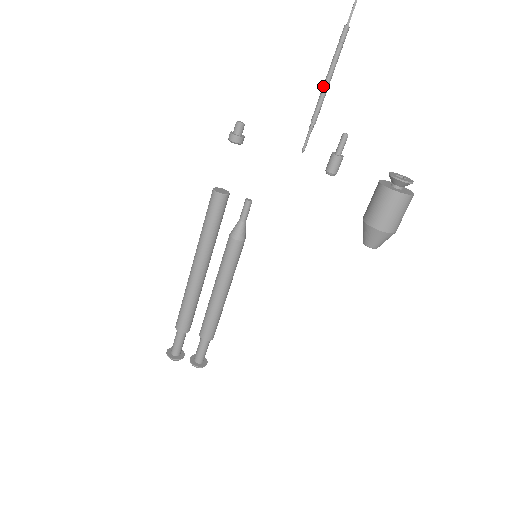
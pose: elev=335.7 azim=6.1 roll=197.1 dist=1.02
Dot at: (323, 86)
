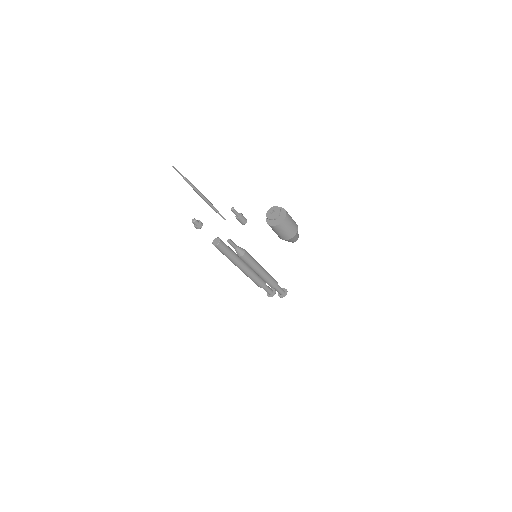
Dot at: (203, 199)
